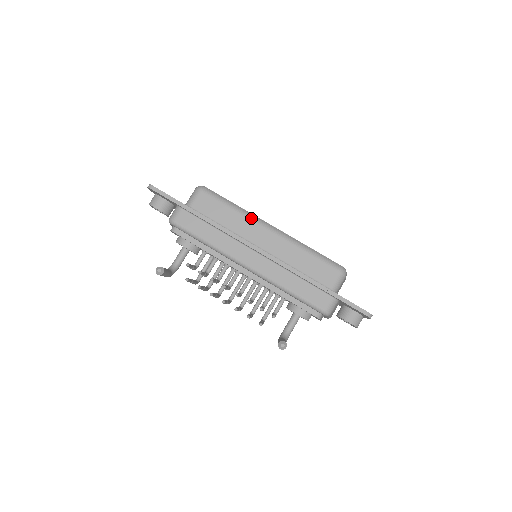
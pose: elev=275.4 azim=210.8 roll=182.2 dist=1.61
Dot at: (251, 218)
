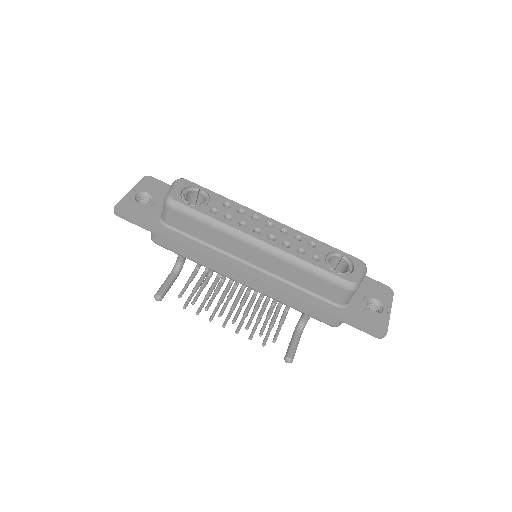
Dot at: (233, 235)
